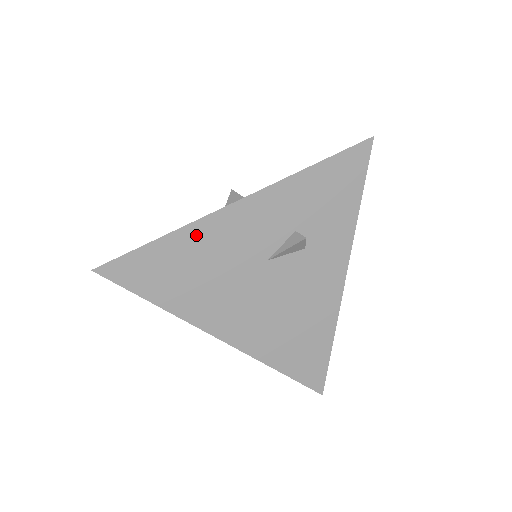
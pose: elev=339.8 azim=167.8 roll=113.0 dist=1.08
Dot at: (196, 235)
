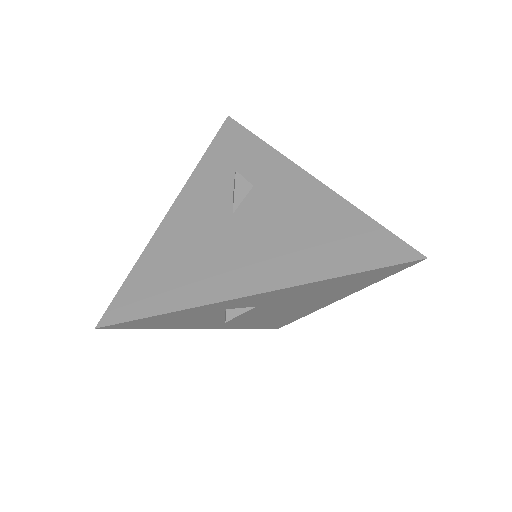
Dot at: (161, 243)
